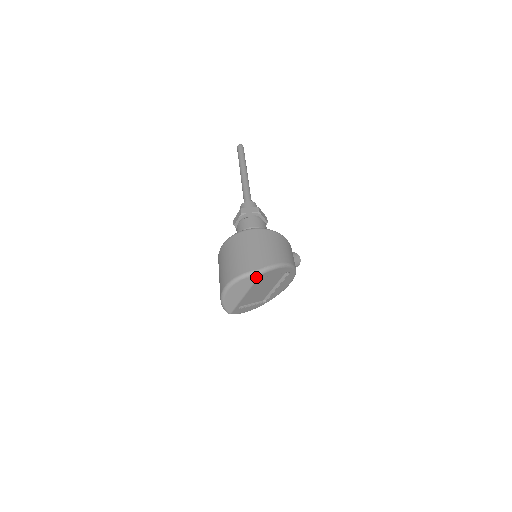
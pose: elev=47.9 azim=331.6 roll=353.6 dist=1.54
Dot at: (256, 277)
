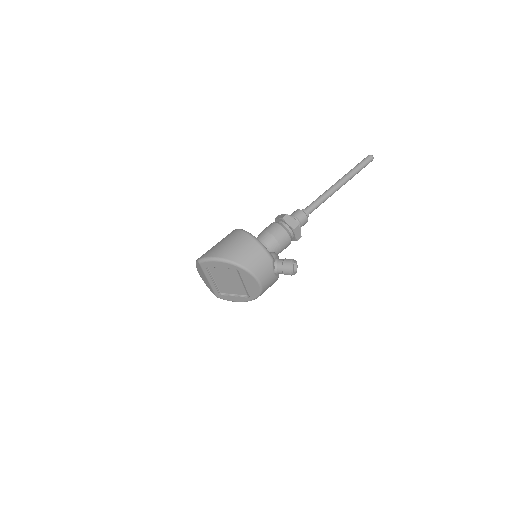
Dot at: (199, 265)
